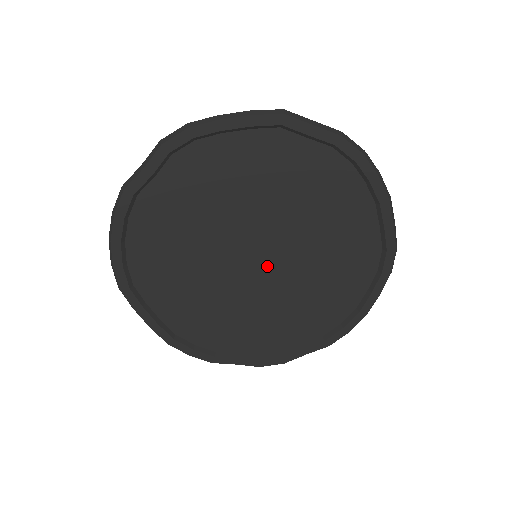
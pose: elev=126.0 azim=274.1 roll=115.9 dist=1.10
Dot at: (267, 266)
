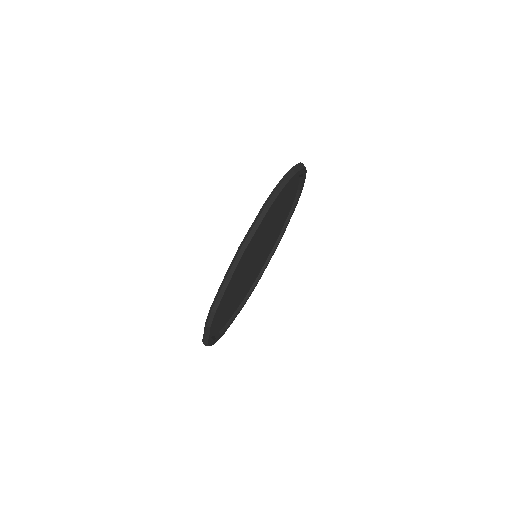
Dot at: occluded
